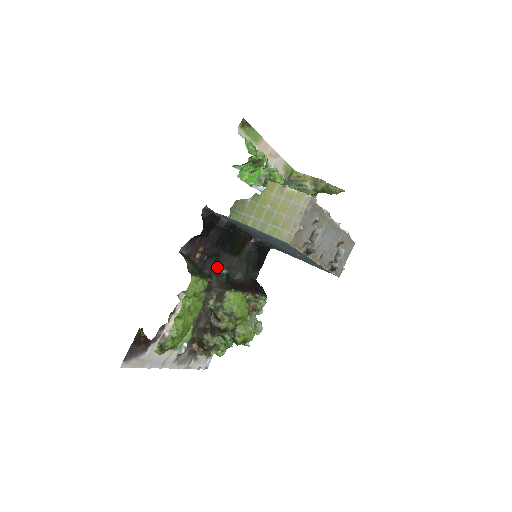
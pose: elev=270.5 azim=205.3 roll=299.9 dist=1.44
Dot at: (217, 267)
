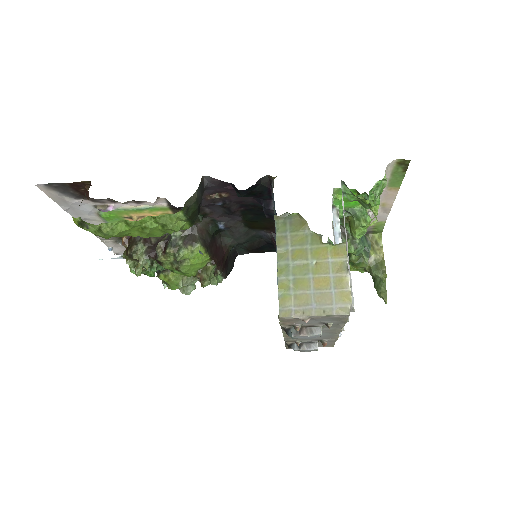
Dot at: (220, 216)
